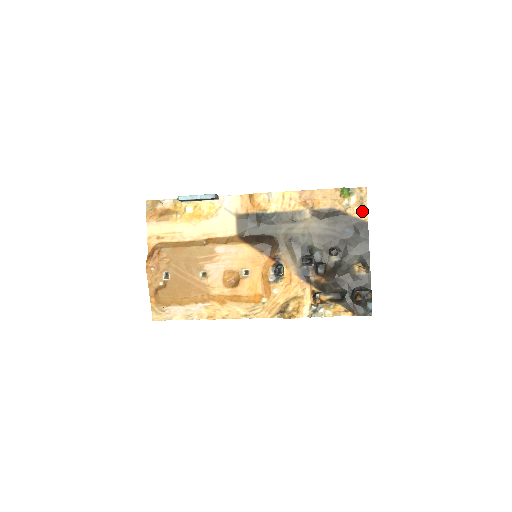
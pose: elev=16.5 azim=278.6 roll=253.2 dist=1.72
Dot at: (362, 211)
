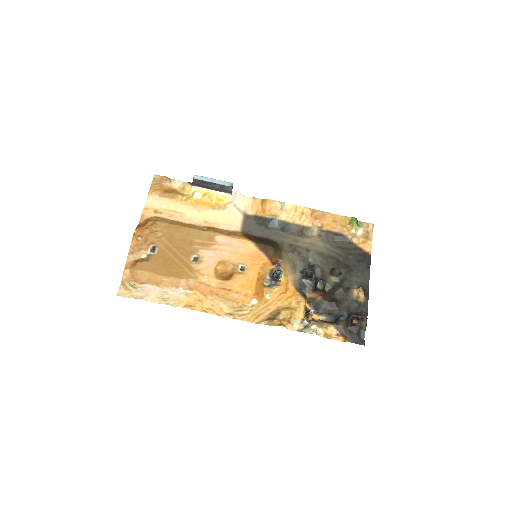
Dot at: (367, 244)
